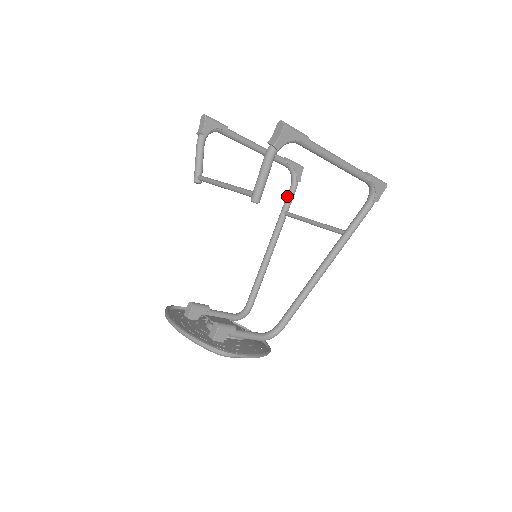
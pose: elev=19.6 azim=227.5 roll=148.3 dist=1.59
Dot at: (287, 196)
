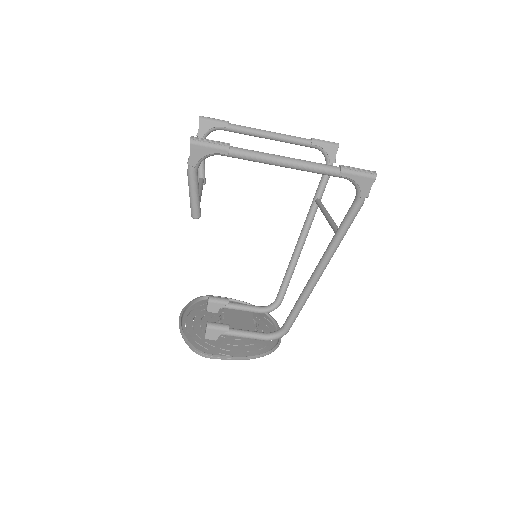
Dot at: (320, 181)
